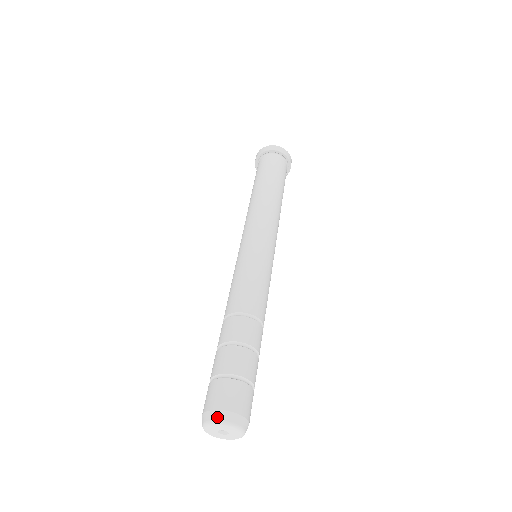
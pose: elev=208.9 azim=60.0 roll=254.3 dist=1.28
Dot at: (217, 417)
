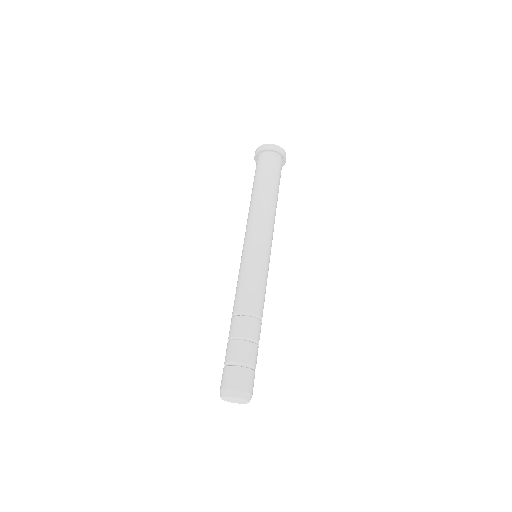
Dot at: (236, 395)
